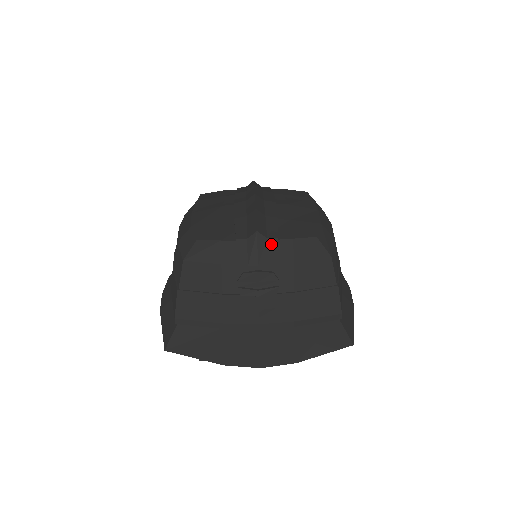
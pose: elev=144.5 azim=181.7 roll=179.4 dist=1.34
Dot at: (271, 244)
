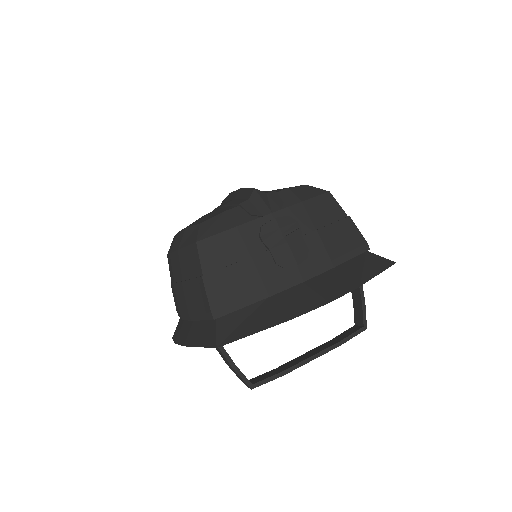
Dot at: (273, 195)
